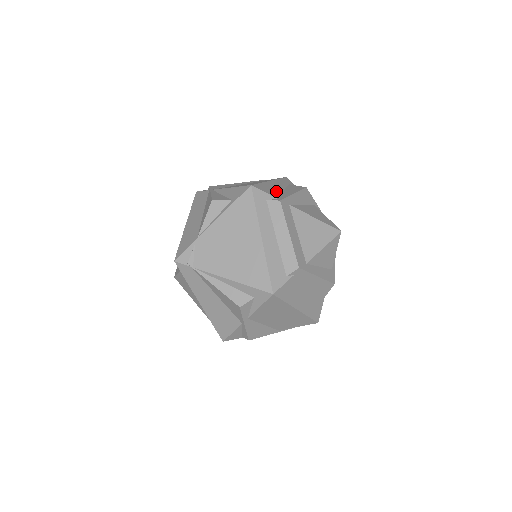
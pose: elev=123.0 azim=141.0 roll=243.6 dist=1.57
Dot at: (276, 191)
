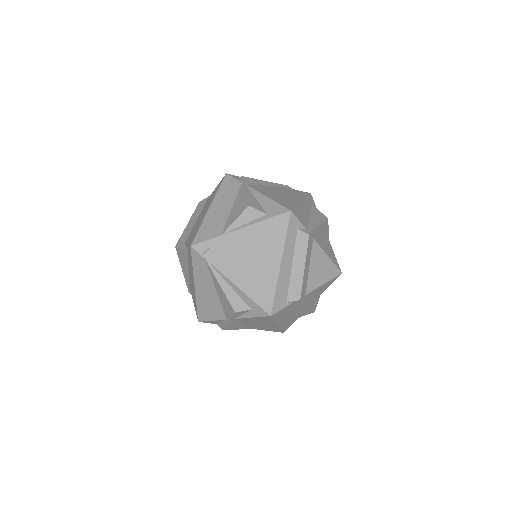
Dot at: (306, 218)
